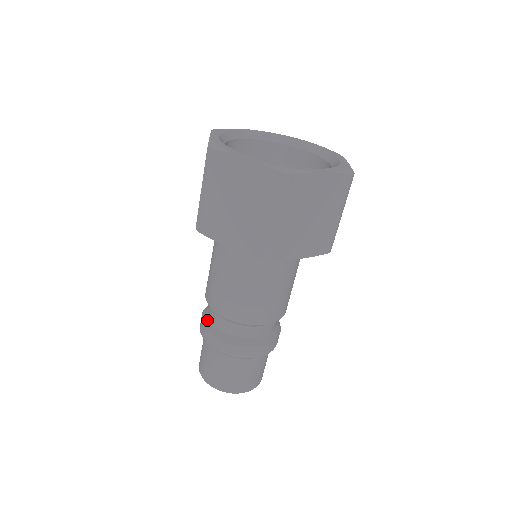
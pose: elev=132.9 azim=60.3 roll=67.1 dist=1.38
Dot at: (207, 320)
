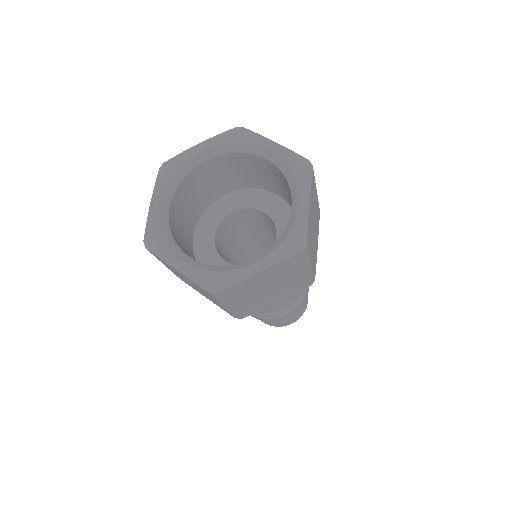
Dot at: (259, 313)
